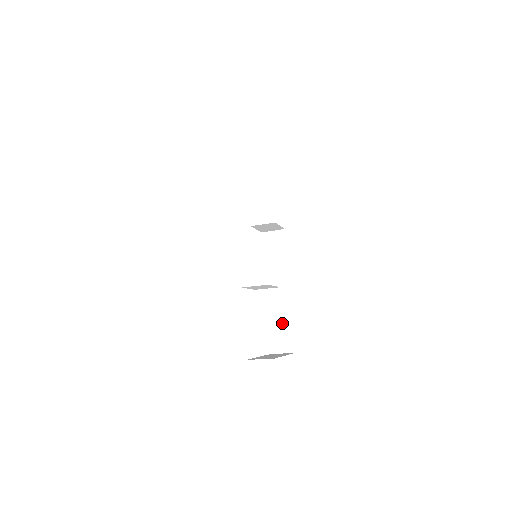
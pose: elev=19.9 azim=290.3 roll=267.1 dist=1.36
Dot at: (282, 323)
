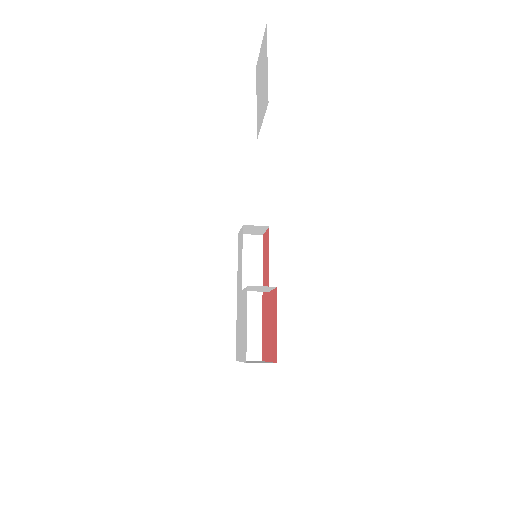
Dot at: (252, 329)
